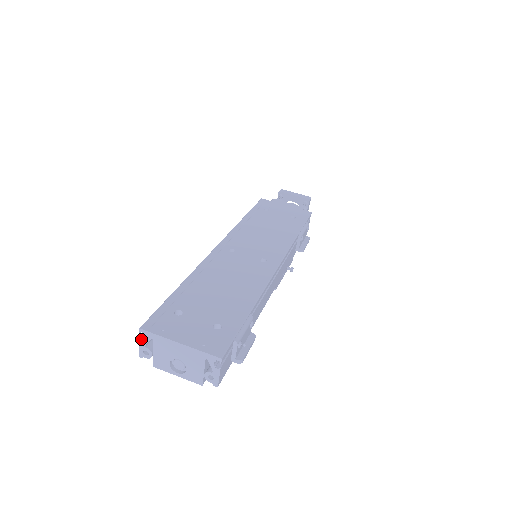
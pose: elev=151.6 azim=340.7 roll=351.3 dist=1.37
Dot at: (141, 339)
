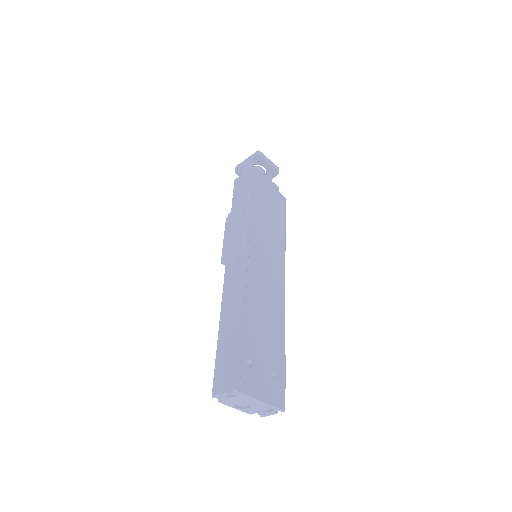
Dot at: (227, 392)
